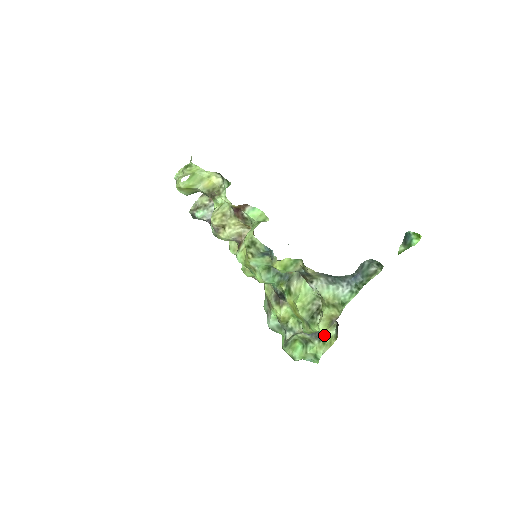
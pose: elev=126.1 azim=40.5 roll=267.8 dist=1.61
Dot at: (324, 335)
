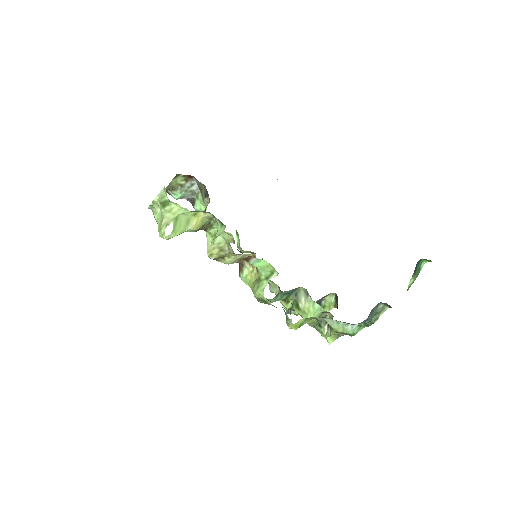
Dot at: (324, 302)
